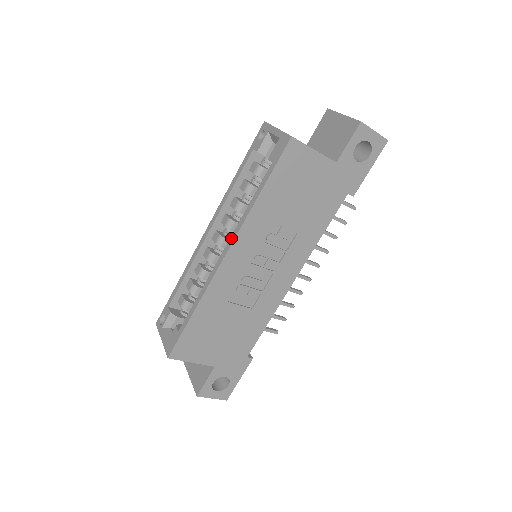
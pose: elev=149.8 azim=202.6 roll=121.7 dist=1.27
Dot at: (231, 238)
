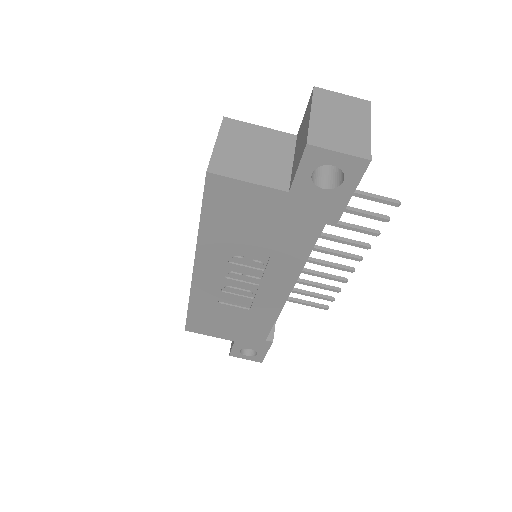
Dot at: occluded
